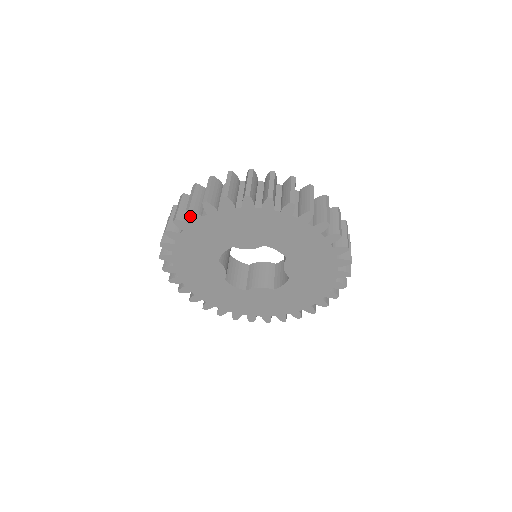
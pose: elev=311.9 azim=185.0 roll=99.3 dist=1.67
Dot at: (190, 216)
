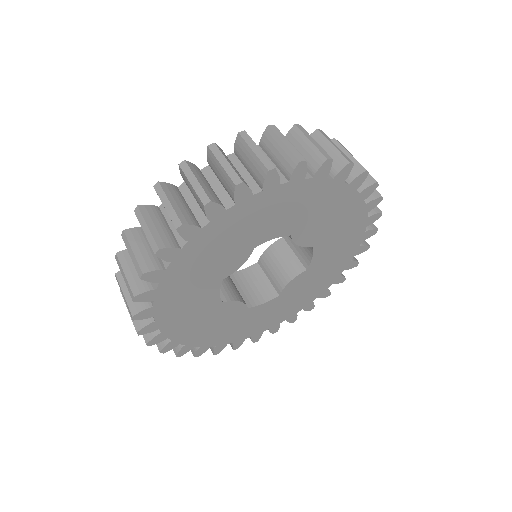
Dot at: (144, 300)
